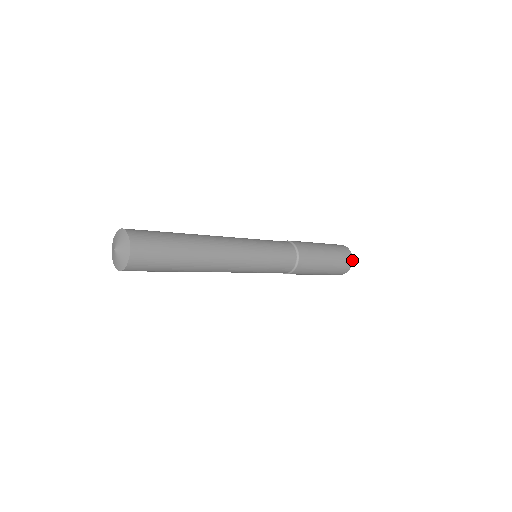
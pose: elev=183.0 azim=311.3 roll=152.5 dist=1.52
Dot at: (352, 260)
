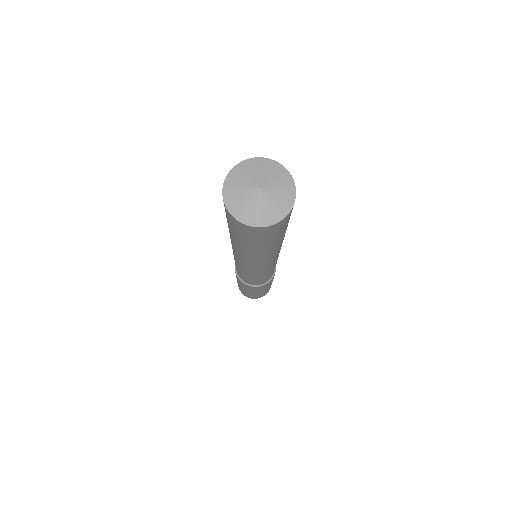
Dot at: occluded
